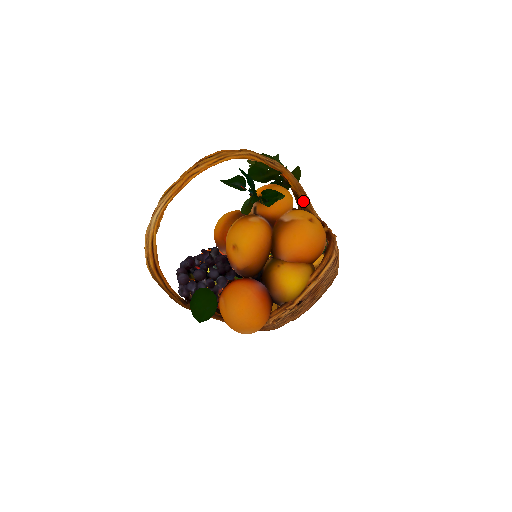
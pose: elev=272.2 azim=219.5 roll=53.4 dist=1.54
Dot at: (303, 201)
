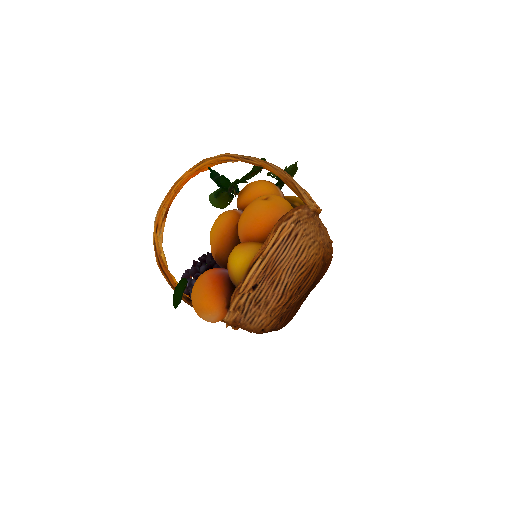
Dot at: (294, 192)
